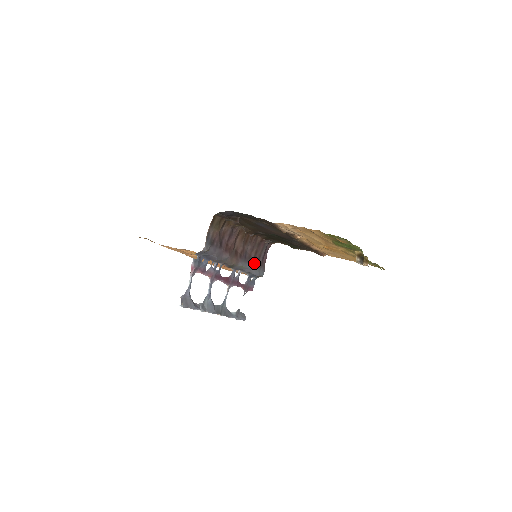
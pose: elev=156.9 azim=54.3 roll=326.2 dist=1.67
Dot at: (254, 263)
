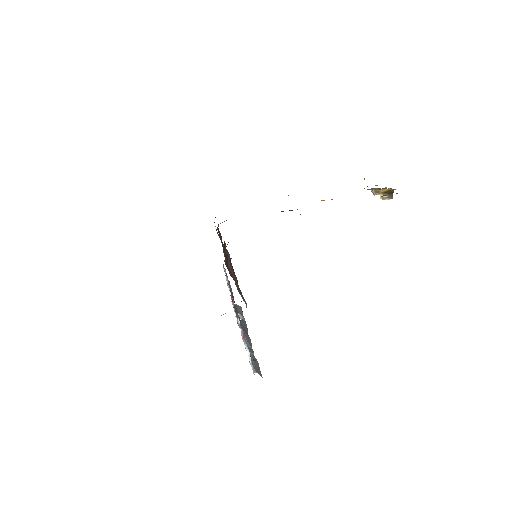
Dot at: occluded
